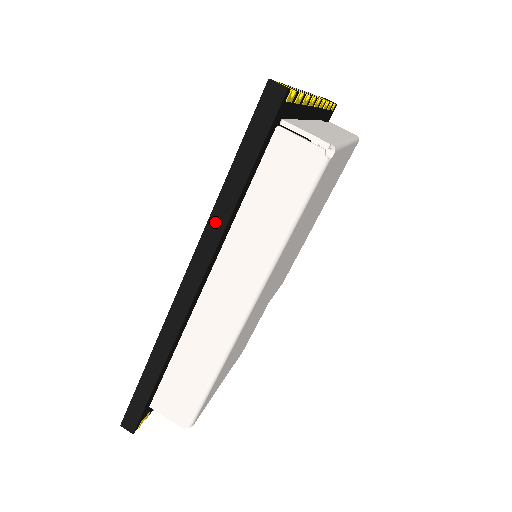
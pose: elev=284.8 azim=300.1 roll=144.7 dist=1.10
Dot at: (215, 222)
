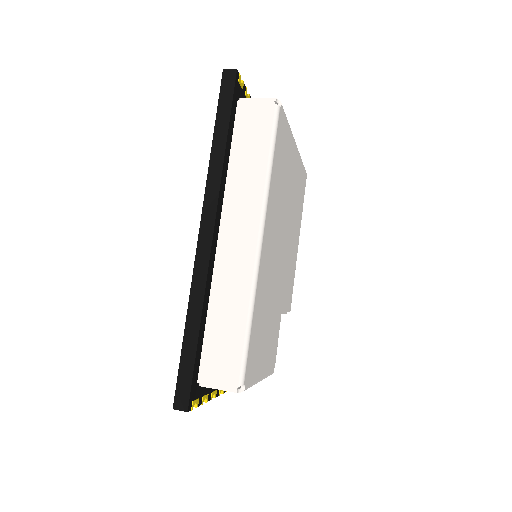
Dot at: (213, 172)
